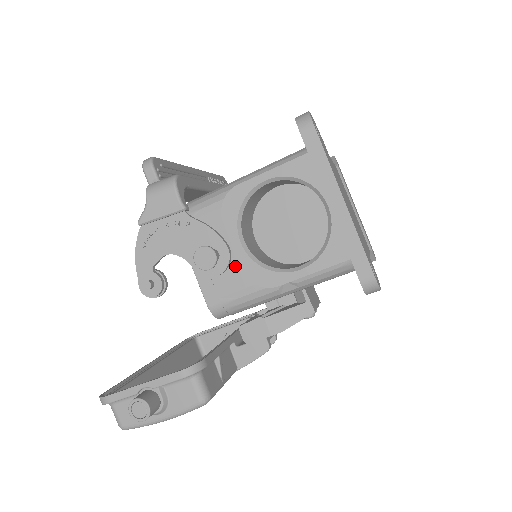
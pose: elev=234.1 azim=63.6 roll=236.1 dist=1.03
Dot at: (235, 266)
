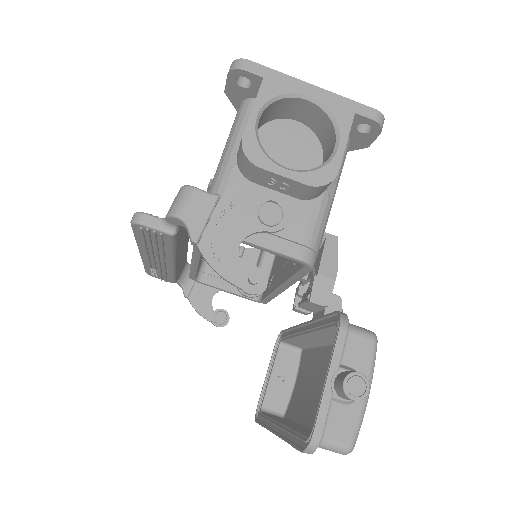
Dot at: occluded
